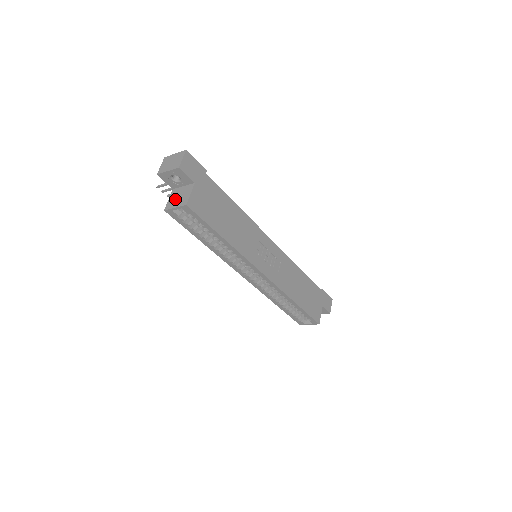
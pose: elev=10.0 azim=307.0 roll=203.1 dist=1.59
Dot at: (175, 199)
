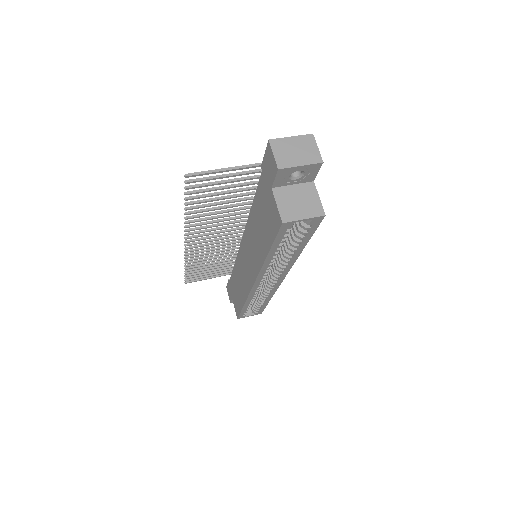
Dot at: (293, 205)
